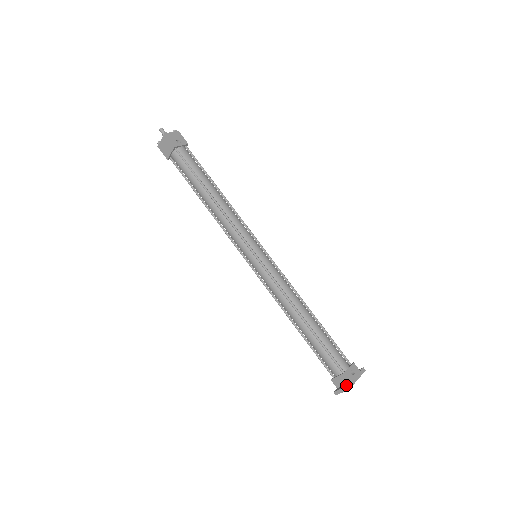
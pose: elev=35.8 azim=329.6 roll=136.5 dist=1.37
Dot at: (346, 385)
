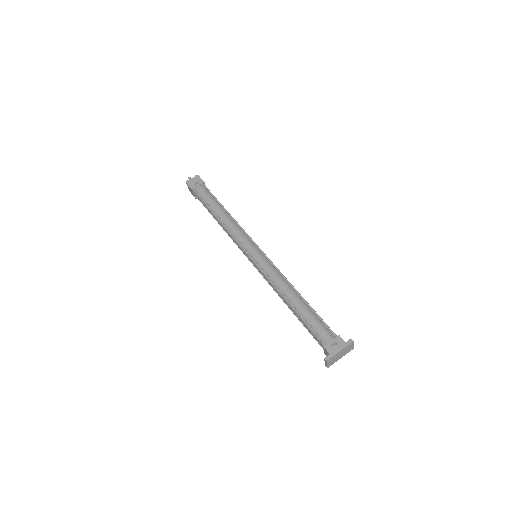
Dot at: (327, 357)
